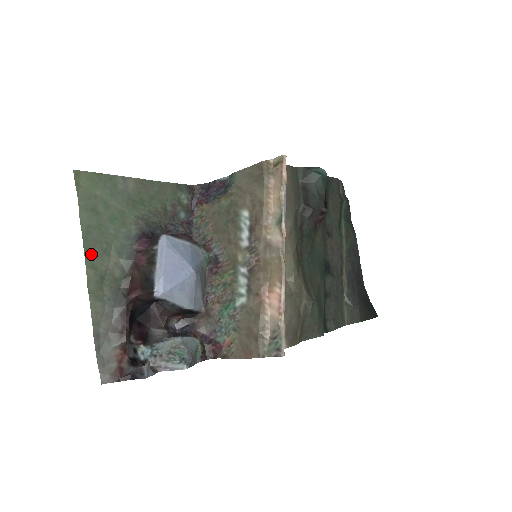
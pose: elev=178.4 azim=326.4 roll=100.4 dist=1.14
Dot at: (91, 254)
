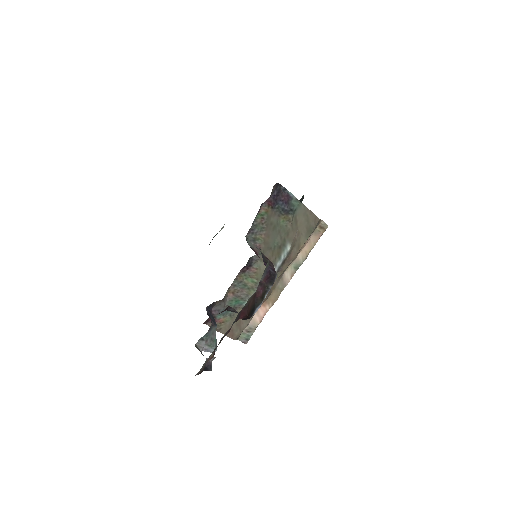
Dot at: occluded
